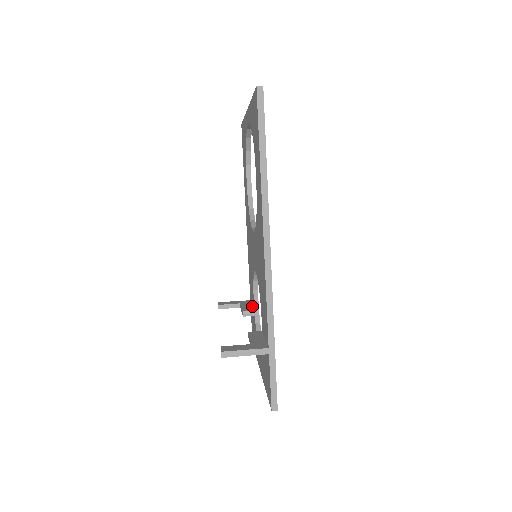
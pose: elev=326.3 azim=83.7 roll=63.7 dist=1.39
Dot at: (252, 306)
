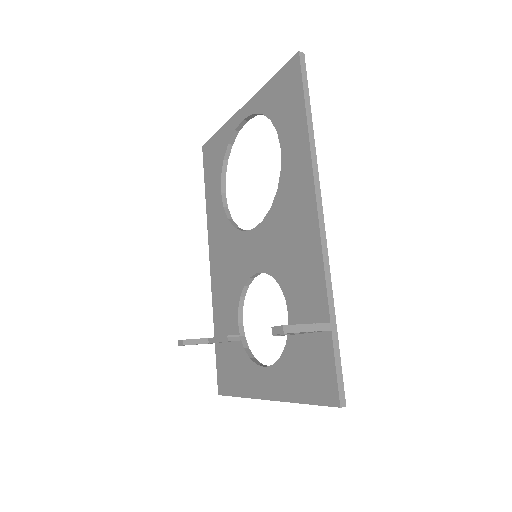
Dot at: occluded
